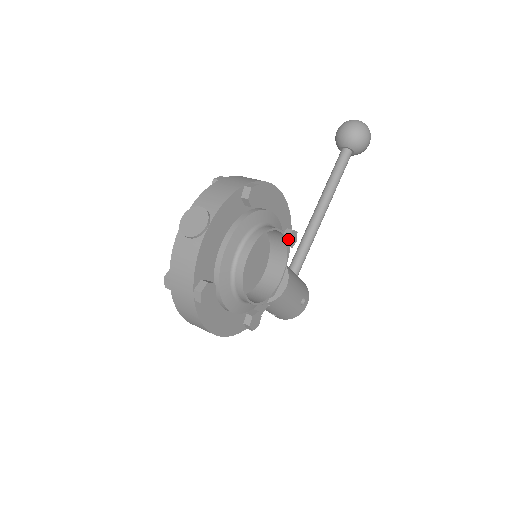
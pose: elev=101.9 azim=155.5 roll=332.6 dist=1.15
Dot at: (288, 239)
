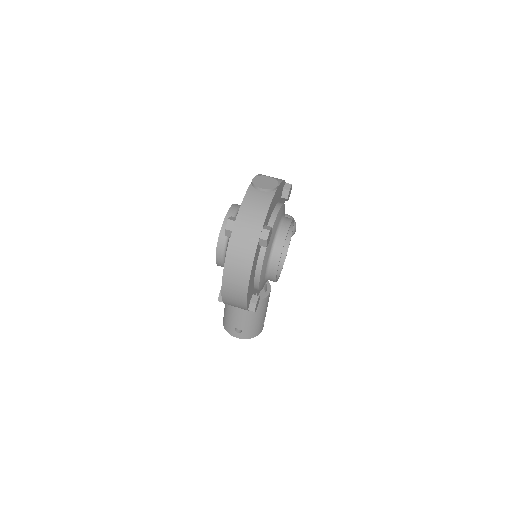
Dot at: occluded
